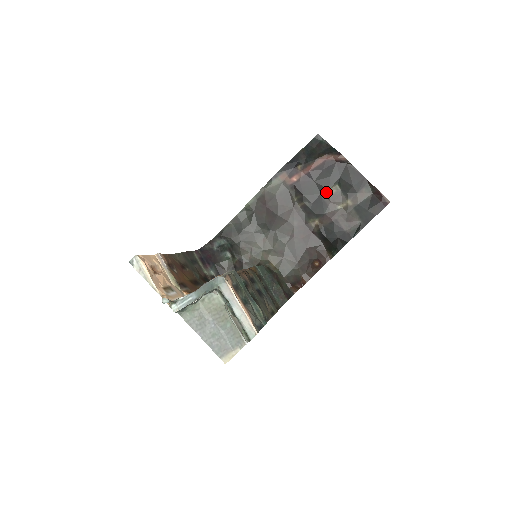
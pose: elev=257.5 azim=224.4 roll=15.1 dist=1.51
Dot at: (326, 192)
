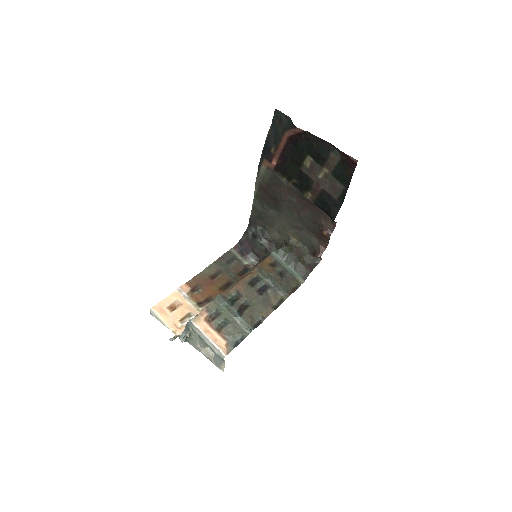
Dot at: (303, 166)
